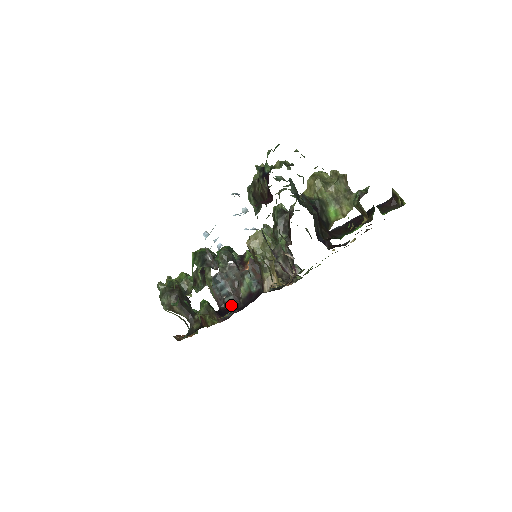
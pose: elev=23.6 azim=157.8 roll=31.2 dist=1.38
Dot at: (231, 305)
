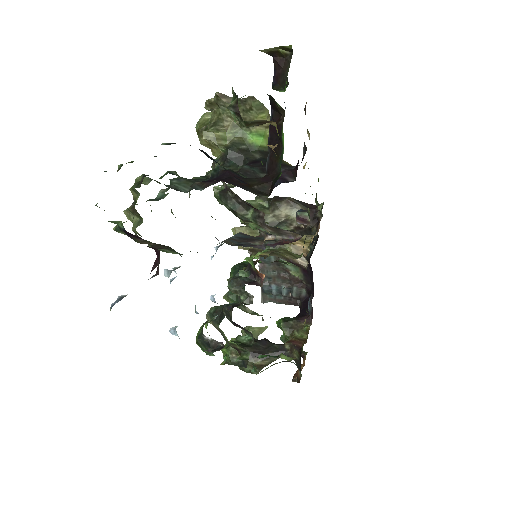
Dot at: (303, 295)
